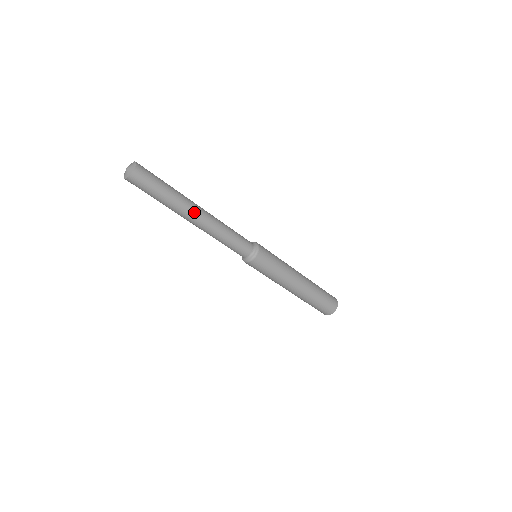
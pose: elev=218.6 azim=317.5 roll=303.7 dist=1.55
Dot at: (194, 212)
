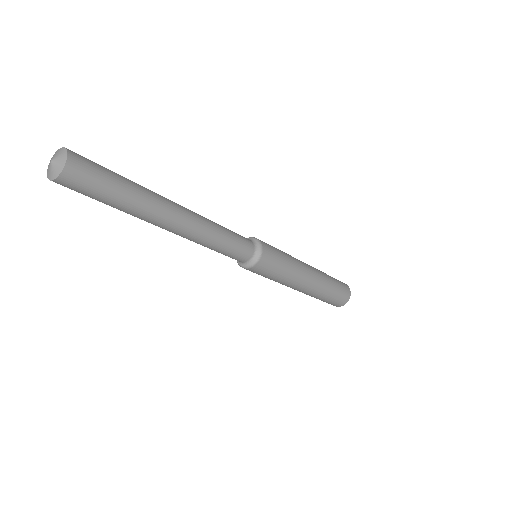
Dot at: (161, 226)
